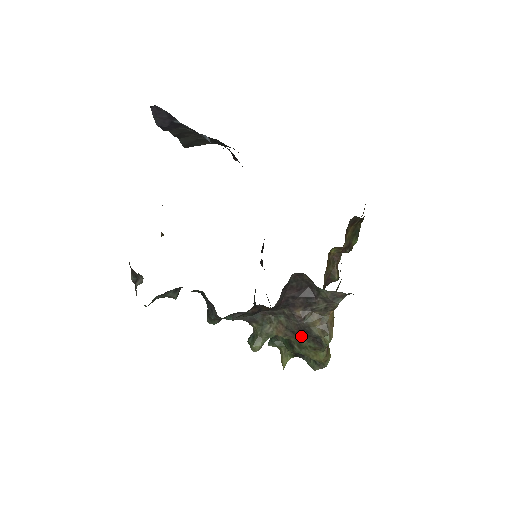
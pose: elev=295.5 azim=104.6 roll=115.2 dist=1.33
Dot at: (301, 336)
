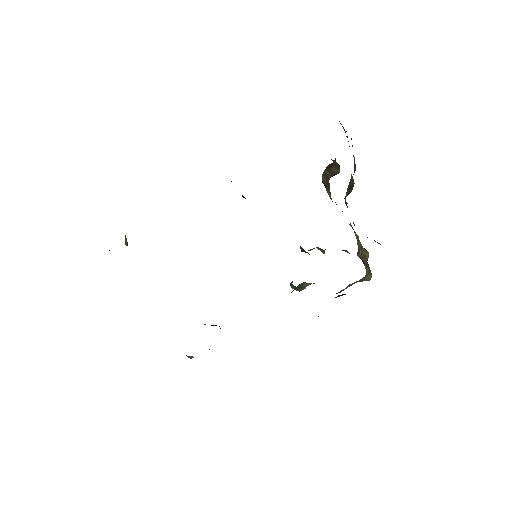
Dot at: occluded
